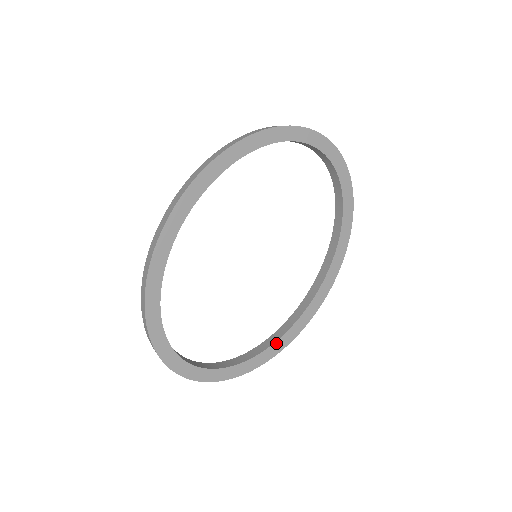
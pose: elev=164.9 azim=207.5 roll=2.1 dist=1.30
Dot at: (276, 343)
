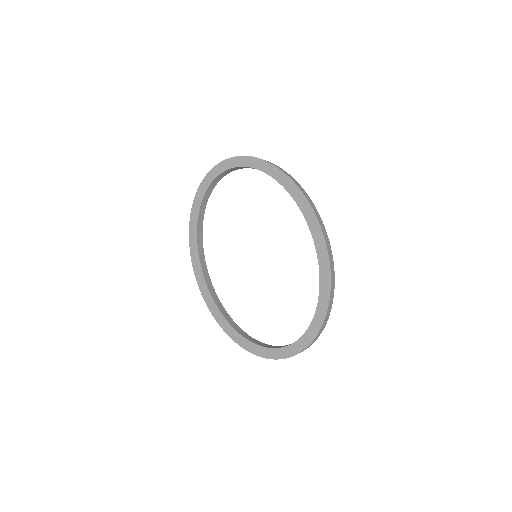
Dot at: (321, 283)
